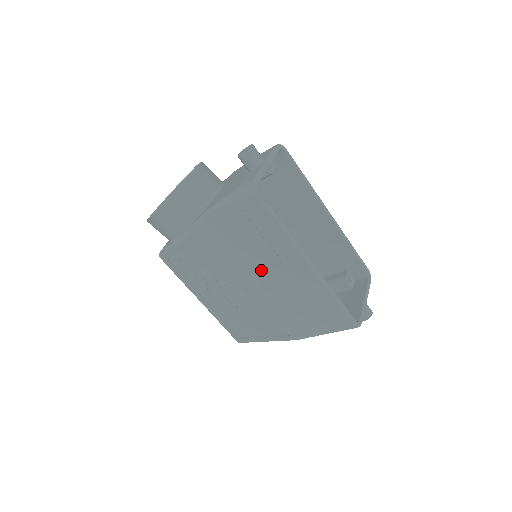
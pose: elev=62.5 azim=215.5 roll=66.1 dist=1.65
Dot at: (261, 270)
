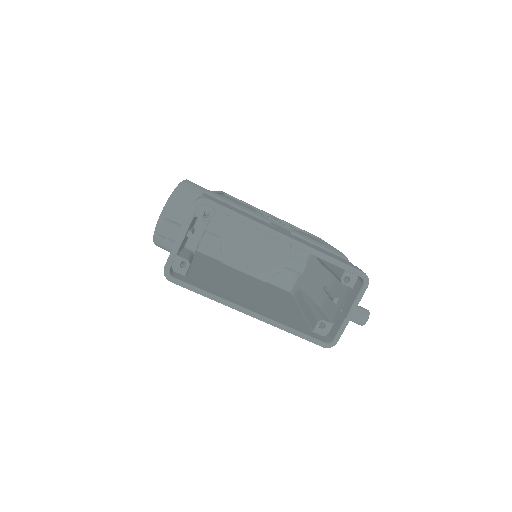
Dot at: occluded
